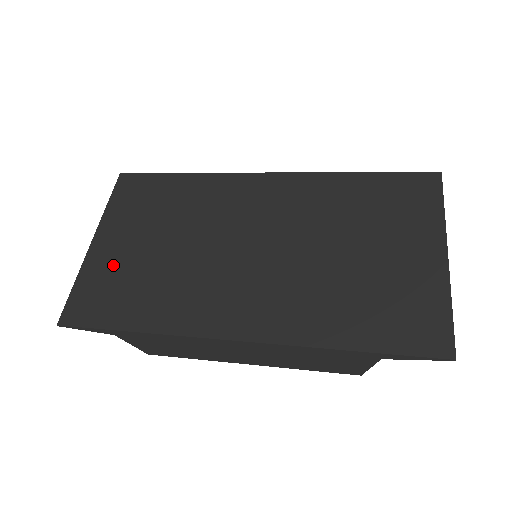
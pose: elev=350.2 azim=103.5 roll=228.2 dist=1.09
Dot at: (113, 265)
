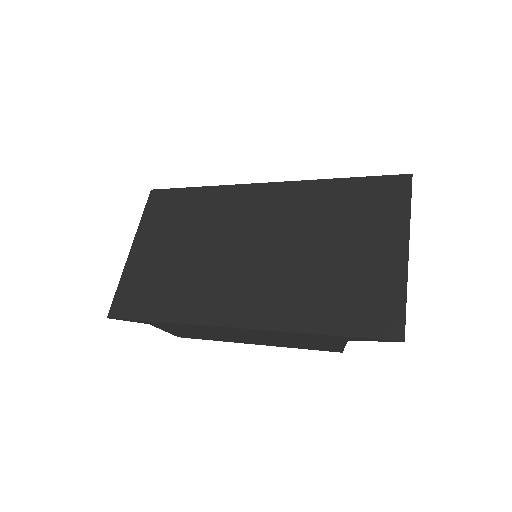
Dot at: (146, 269)
